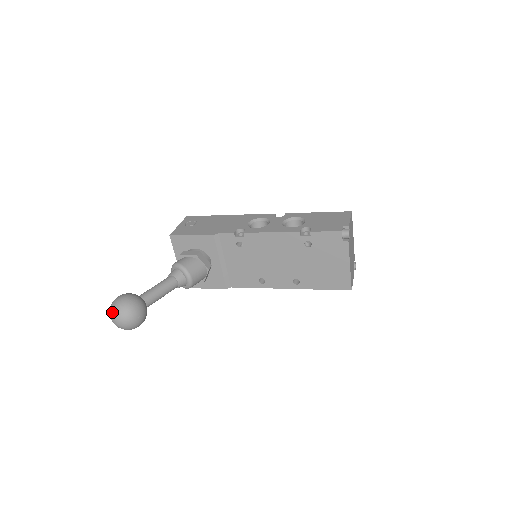
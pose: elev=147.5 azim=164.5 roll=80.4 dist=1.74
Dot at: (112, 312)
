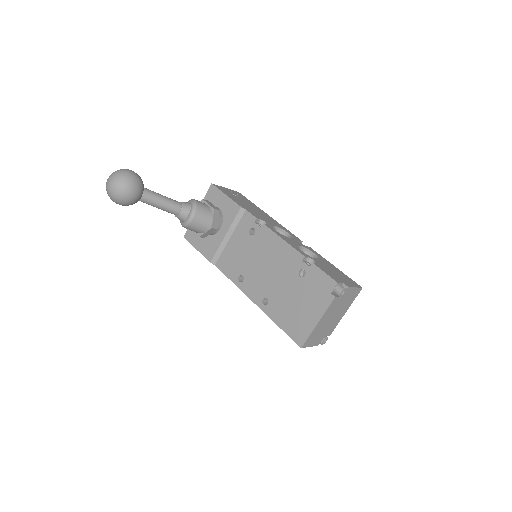
Dot at: (114, 172)
